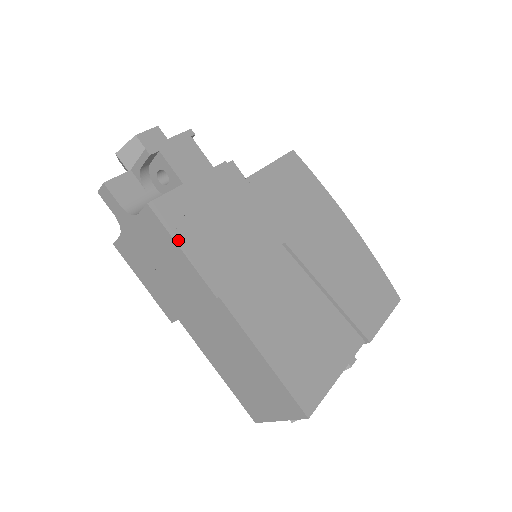
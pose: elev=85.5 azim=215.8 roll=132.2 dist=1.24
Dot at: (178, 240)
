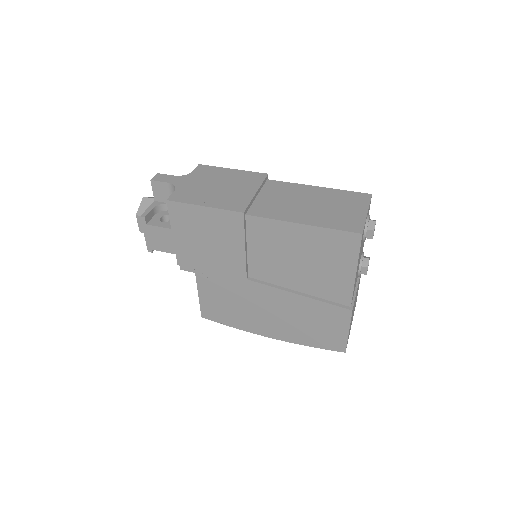
Dot at: occluded
